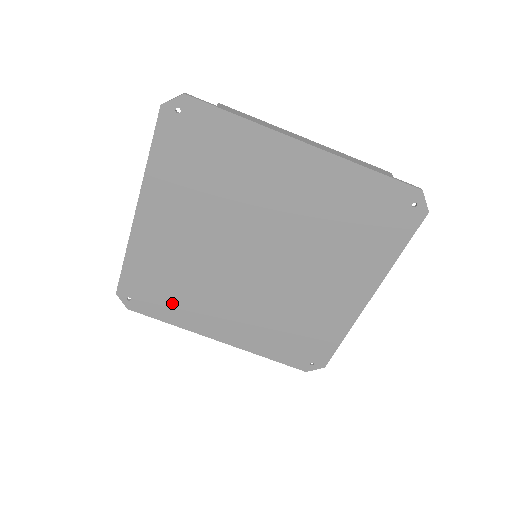
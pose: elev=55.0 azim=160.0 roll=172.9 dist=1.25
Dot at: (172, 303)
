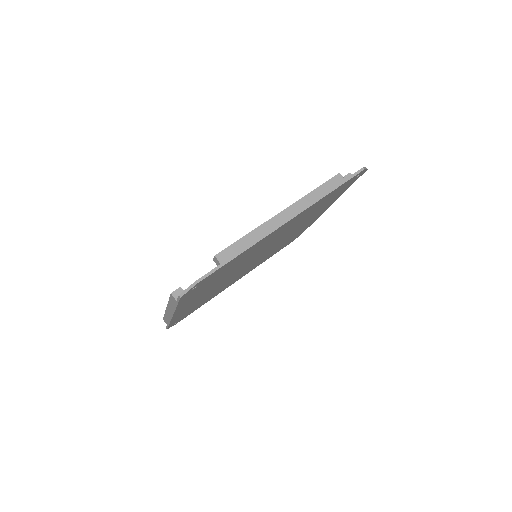
Dot at: occluded
